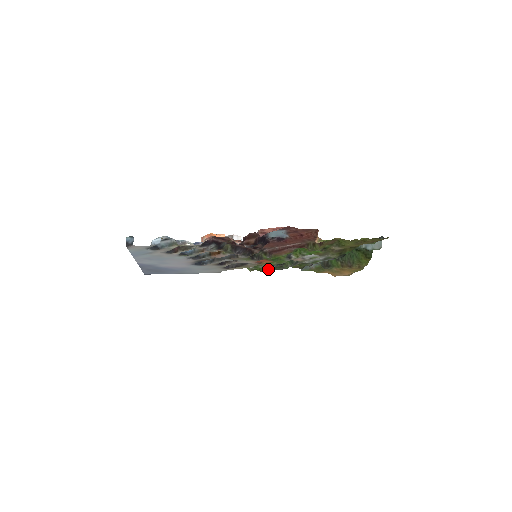
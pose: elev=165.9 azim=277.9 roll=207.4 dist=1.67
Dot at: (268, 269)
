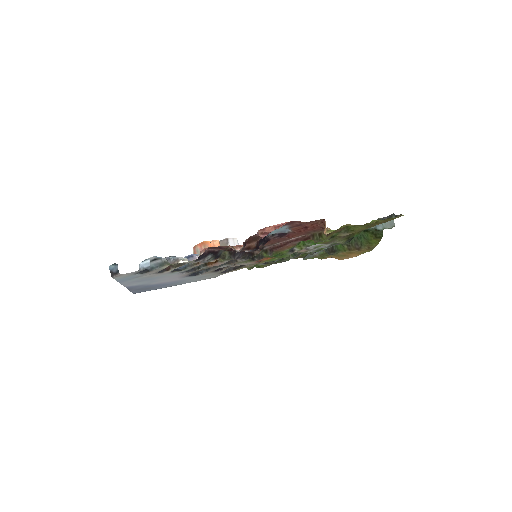
Dot at: (268, 265)
